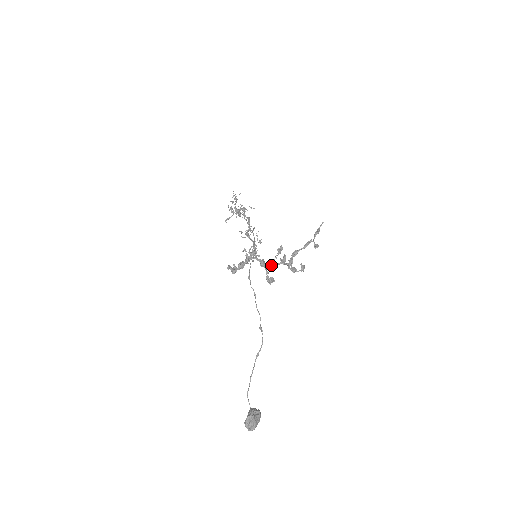
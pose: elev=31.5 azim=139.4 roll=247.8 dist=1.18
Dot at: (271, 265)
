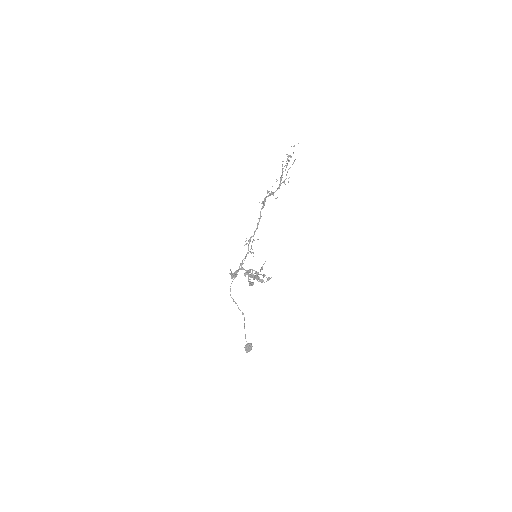
Dot at: (250, 276)
